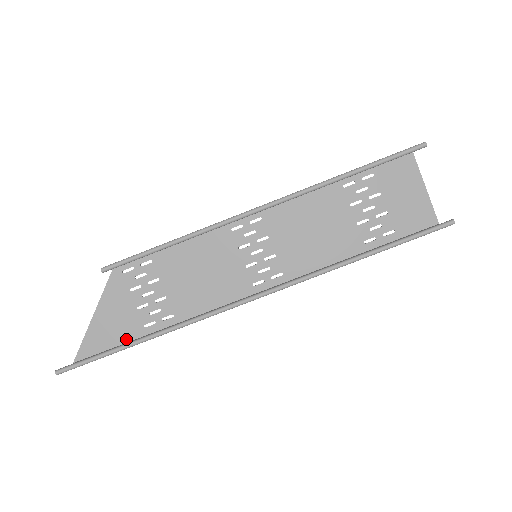
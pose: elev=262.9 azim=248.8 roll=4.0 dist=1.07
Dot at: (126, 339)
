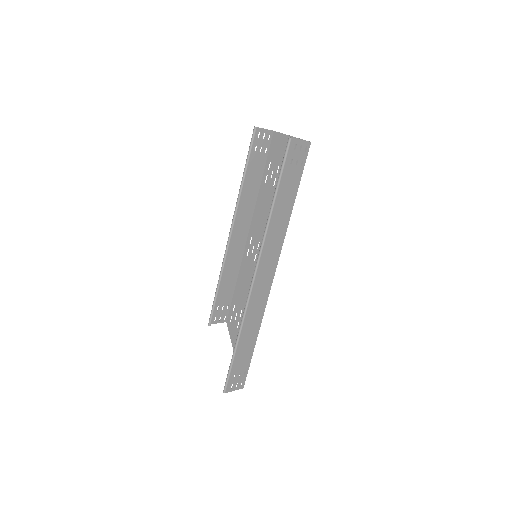
Dot at: (250, 355)
